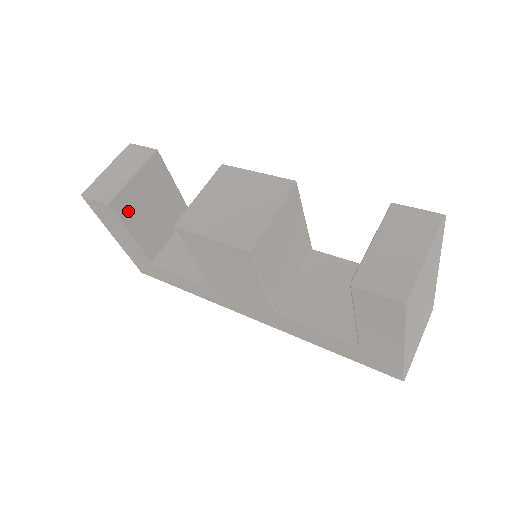
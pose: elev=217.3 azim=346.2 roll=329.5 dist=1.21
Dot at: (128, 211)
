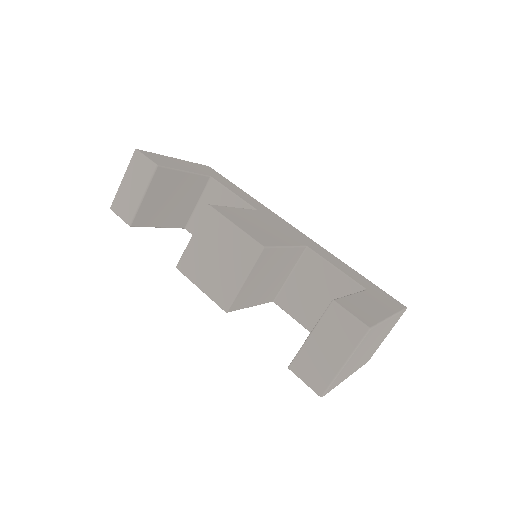
Dot at: (149, 218)
